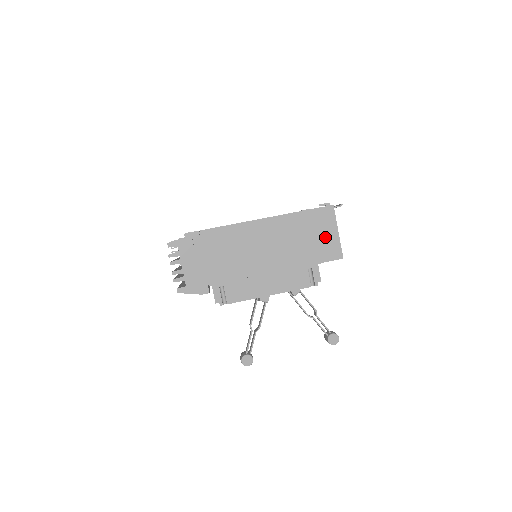
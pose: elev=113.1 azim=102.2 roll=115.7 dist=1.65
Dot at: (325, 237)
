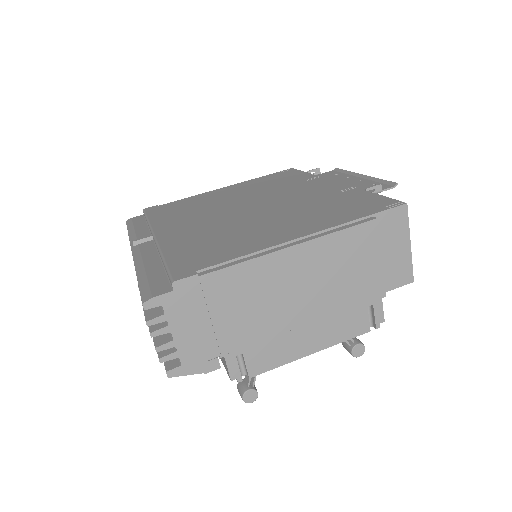
Dot at: (392, 254)
